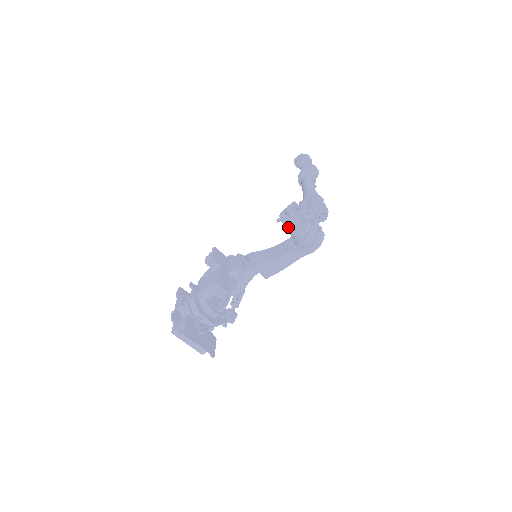
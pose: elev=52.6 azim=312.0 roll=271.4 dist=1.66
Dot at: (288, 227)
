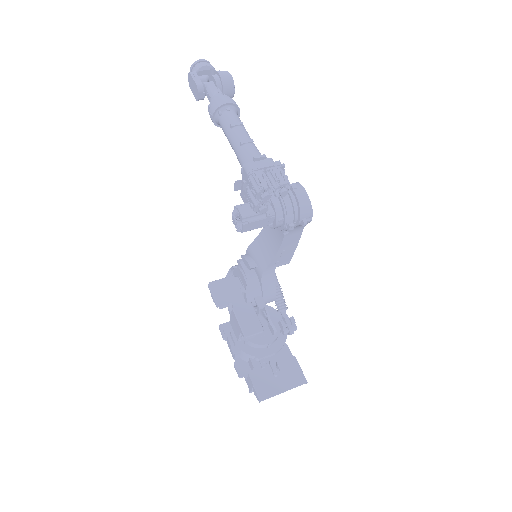
Dot at: (256, 227)
